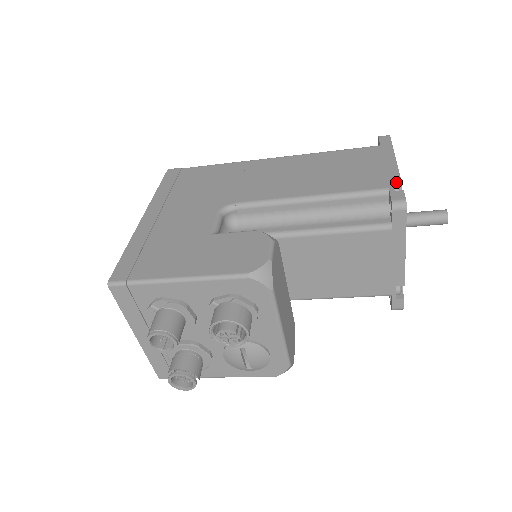
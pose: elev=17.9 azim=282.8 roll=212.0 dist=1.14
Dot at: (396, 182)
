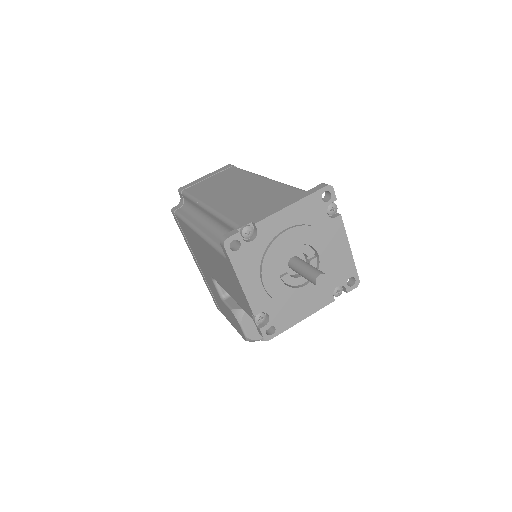
Dot at: (254, 314)
